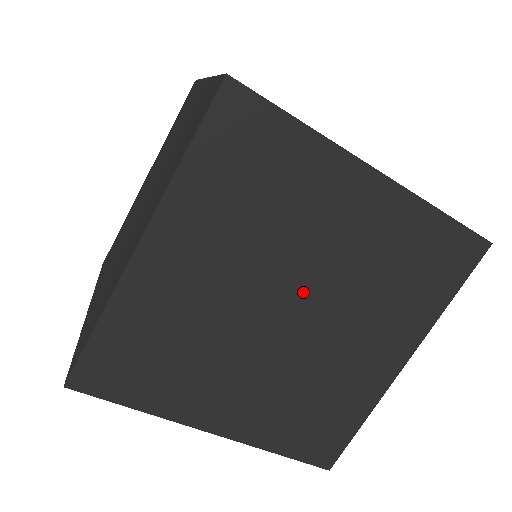
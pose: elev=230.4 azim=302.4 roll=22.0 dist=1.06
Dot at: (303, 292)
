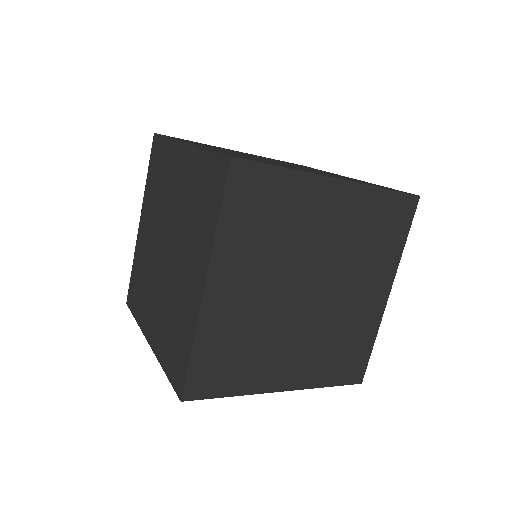
Dot at: occluded
